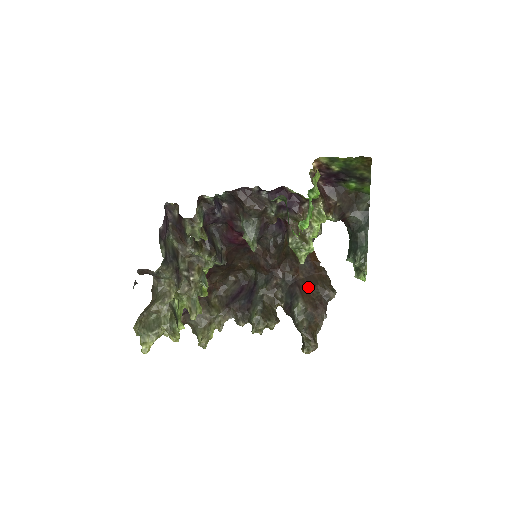
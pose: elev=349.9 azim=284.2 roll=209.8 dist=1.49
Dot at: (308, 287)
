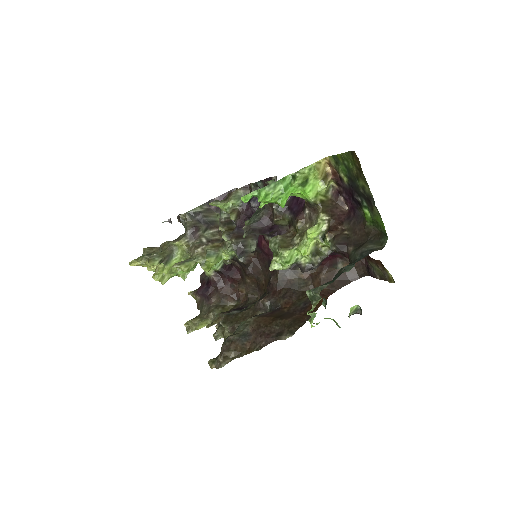
Dot at: (276, 316)
